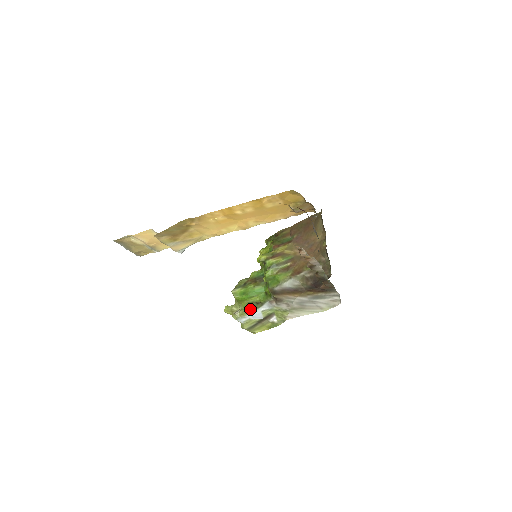
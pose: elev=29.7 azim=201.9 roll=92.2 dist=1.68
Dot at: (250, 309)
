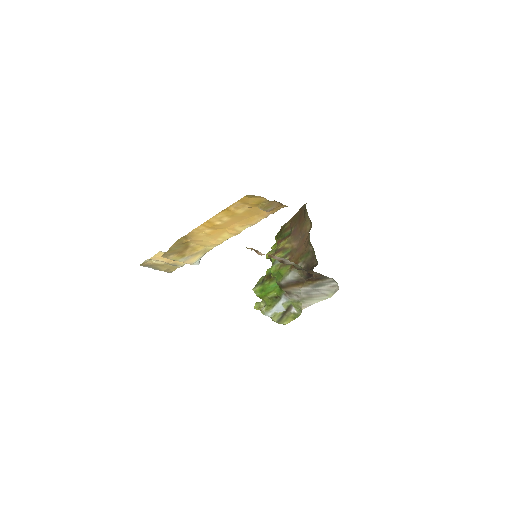
Dot at: (272, 304)
